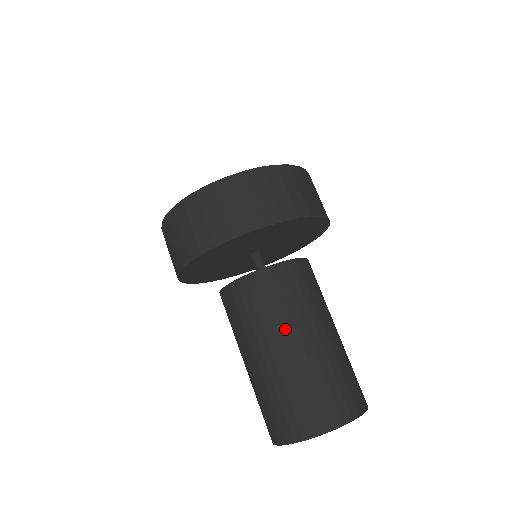
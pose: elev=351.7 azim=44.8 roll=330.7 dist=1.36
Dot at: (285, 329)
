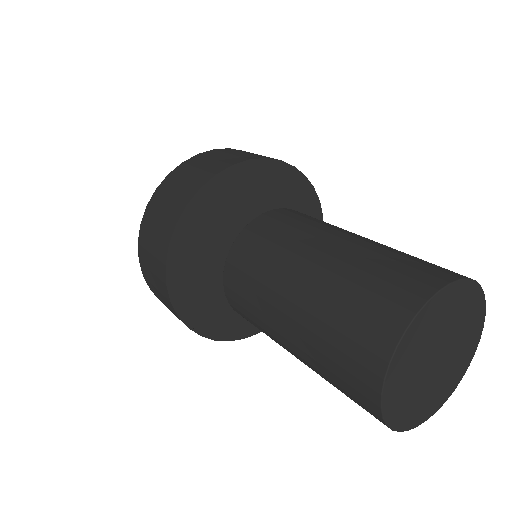
Dot at: (344, 230)
